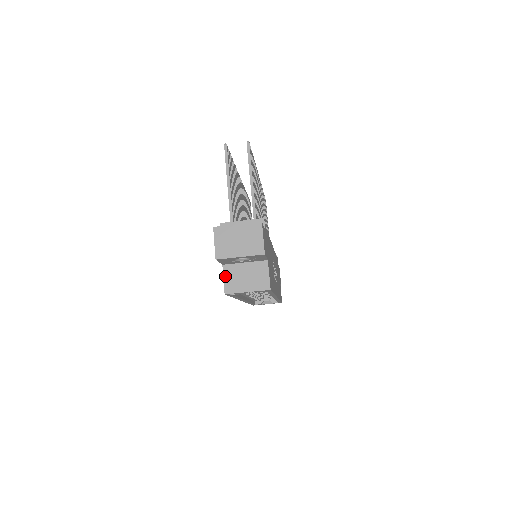
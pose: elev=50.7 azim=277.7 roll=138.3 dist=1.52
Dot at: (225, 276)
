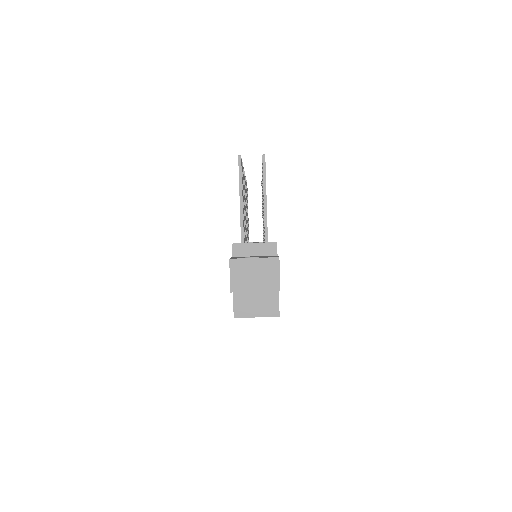
Dot at: (235, 300)
